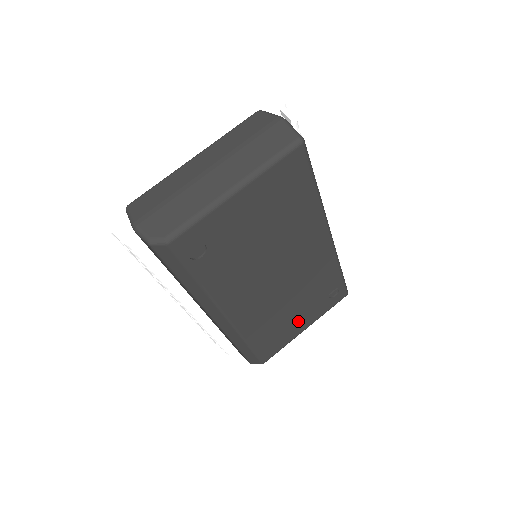
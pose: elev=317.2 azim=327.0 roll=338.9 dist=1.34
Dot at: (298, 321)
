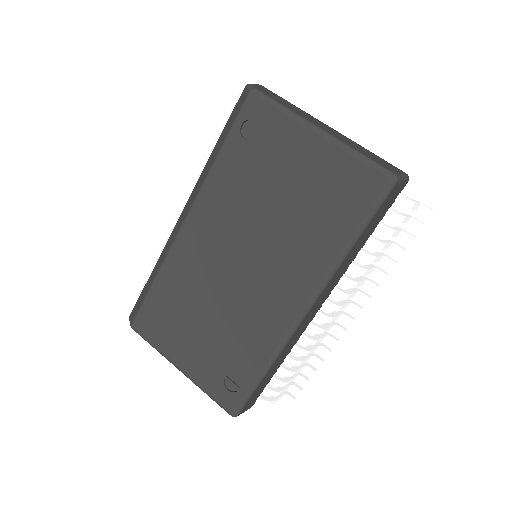
Dot at: (189, 345)
